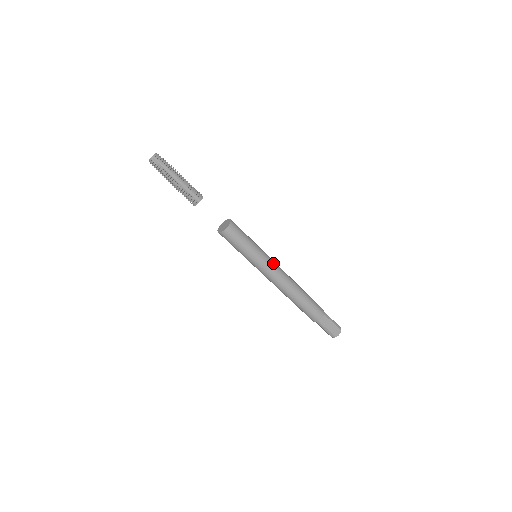
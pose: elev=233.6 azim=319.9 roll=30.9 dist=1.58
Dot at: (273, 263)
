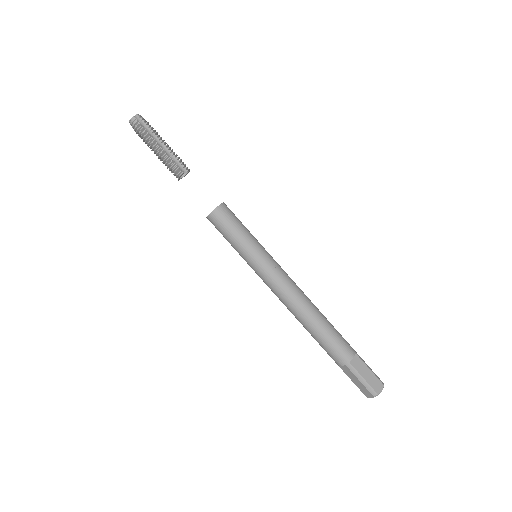
Dot at: (279, 265)
